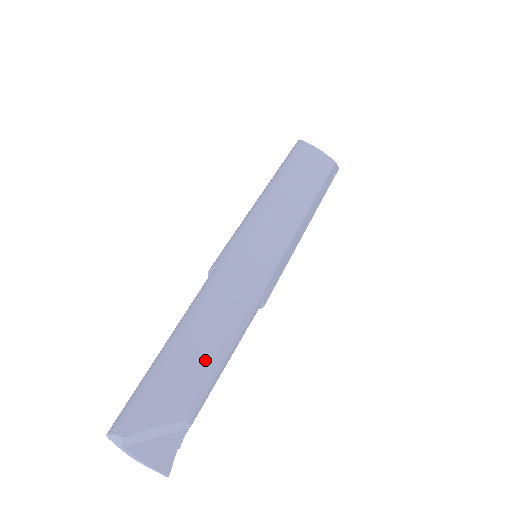
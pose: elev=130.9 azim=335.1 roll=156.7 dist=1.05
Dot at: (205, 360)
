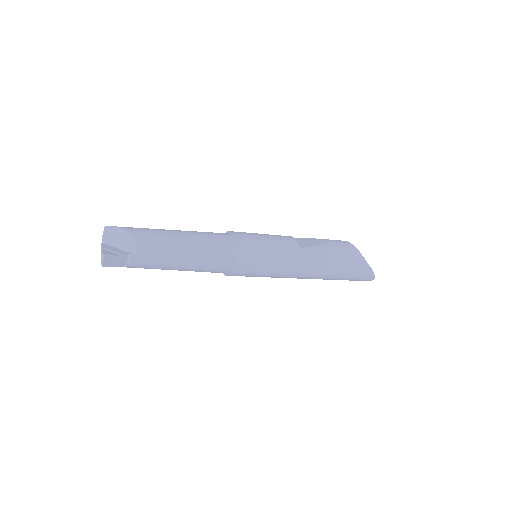
Dot at: (169, 233)
